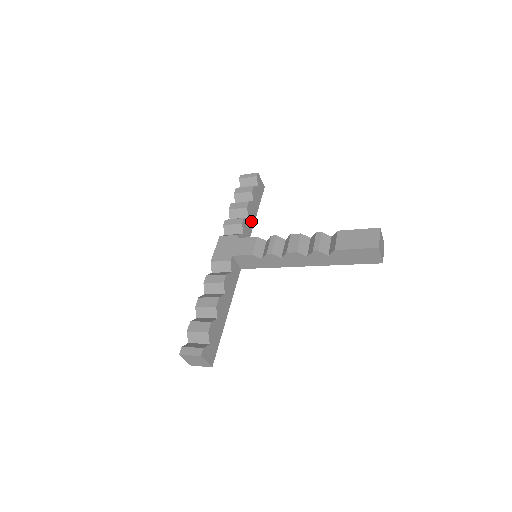
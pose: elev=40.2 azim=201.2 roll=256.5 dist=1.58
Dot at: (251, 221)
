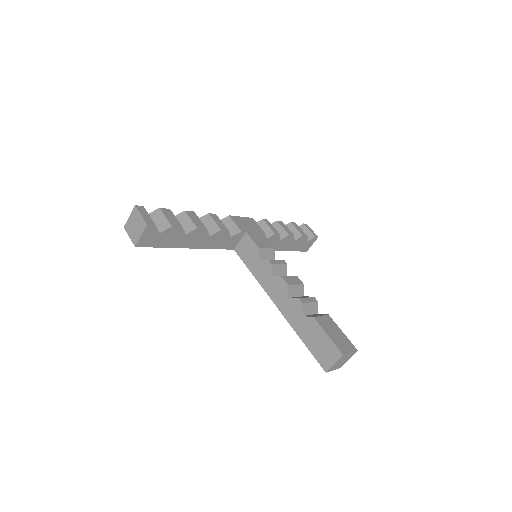
Dot at: (277, 246)
